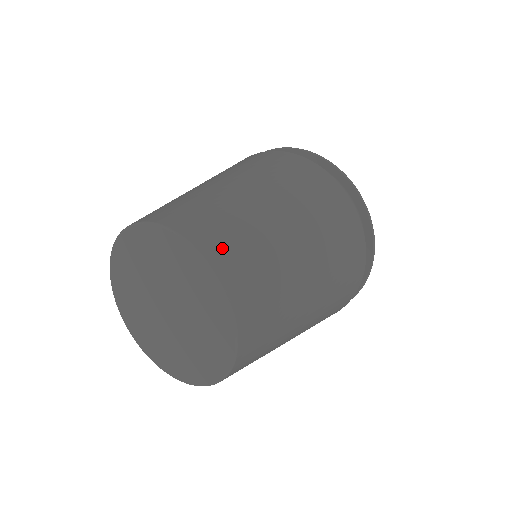
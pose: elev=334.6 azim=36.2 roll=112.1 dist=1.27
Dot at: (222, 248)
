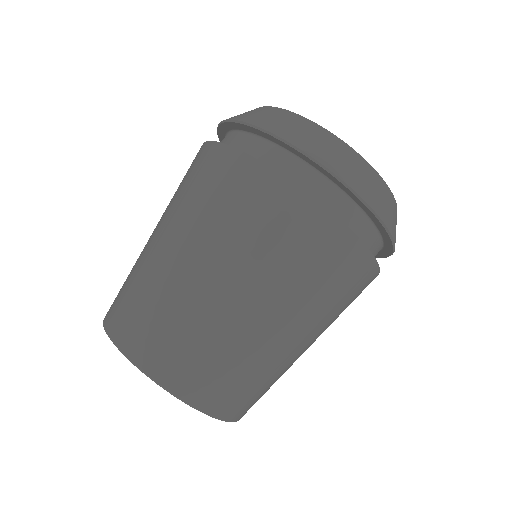
Dot at: (143, 342)
